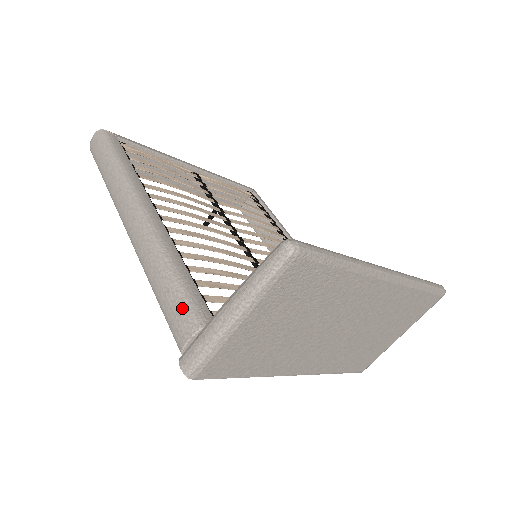
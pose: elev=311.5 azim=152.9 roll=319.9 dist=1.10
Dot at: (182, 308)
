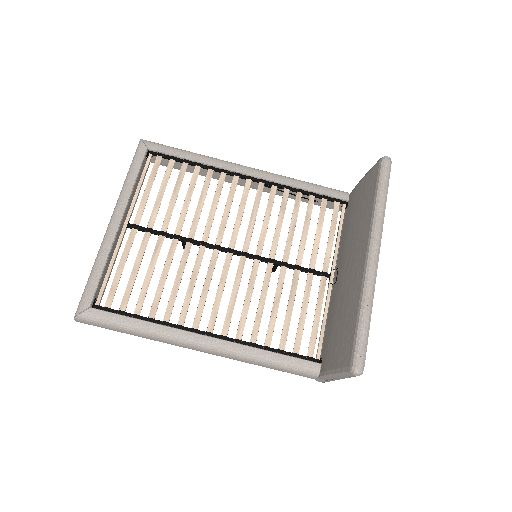
Dot at: (297, 373)
